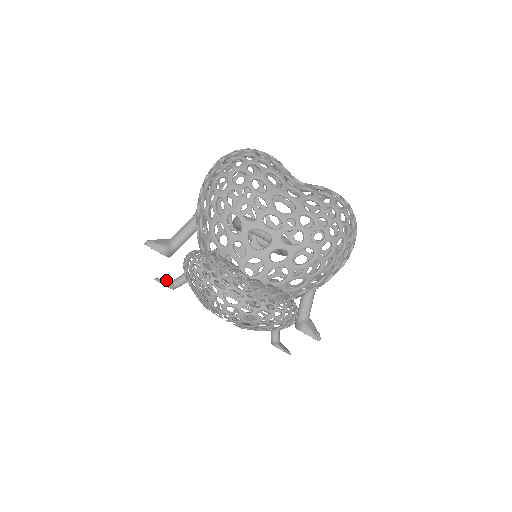
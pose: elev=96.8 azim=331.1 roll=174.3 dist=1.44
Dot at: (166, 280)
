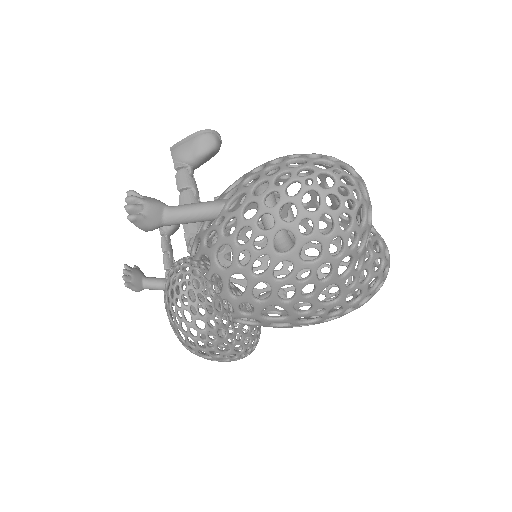
Dot at: (137, 280)
